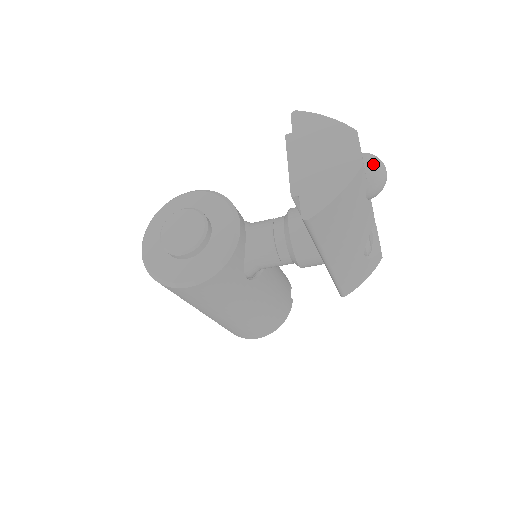
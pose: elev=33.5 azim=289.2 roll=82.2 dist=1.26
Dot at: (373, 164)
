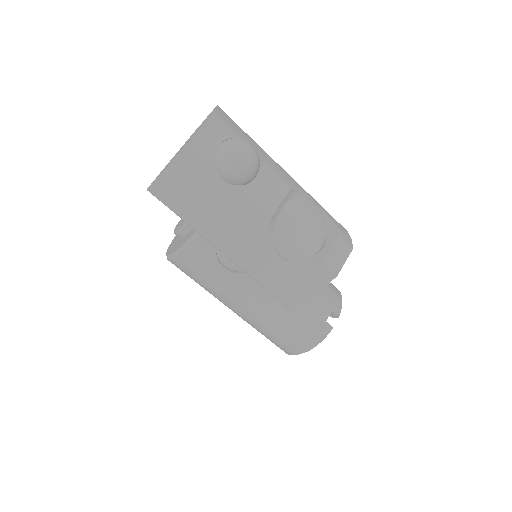
Dot at: (224, 146)
